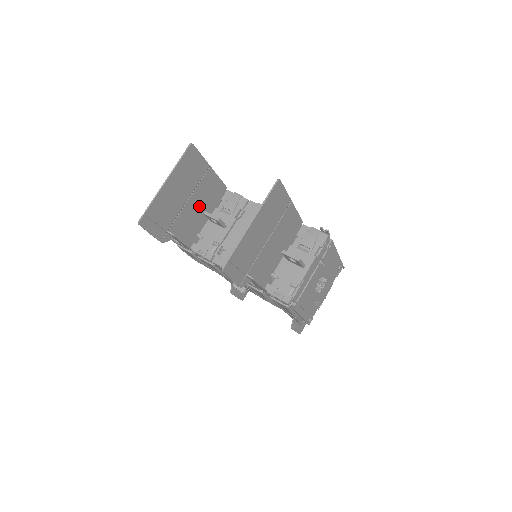
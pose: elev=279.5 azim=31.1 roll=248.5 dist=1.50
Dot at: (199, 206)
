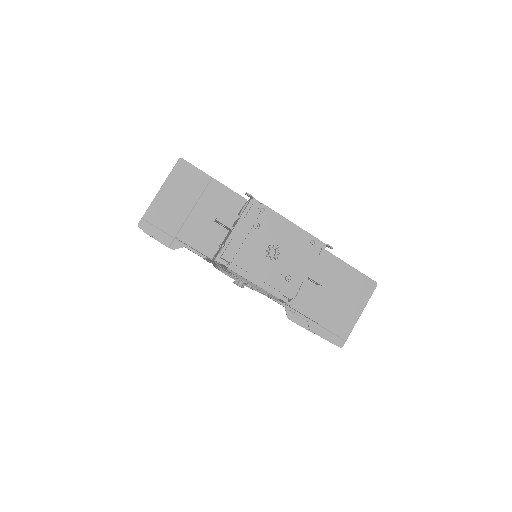
Dot at: occluded
